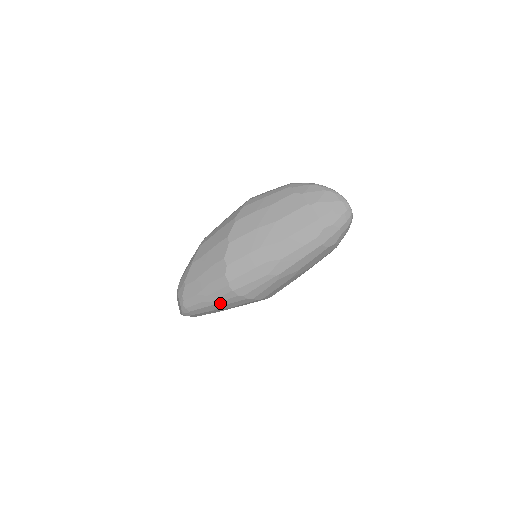
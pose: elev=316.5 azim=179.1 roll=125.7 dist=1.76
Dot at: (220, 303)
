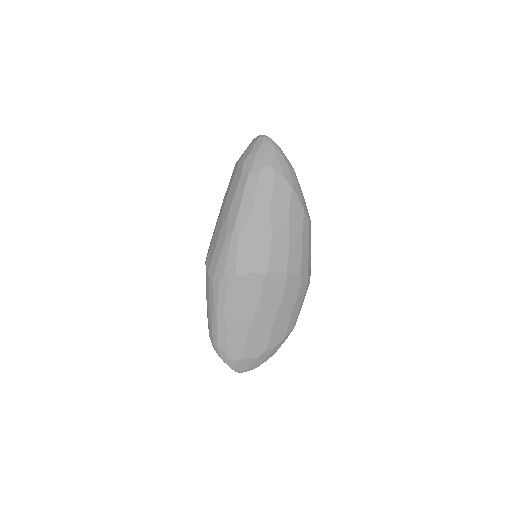
Dot at: (219, 305)
